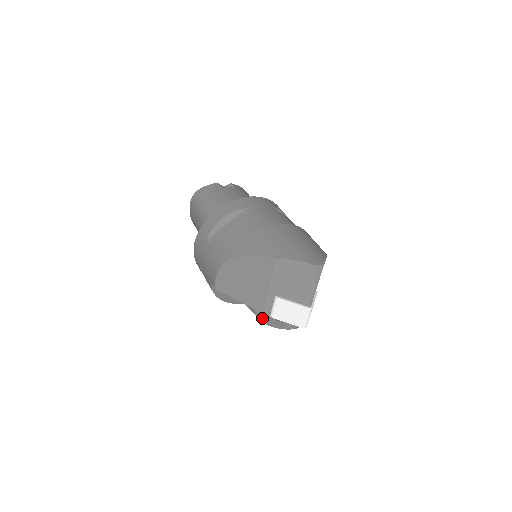
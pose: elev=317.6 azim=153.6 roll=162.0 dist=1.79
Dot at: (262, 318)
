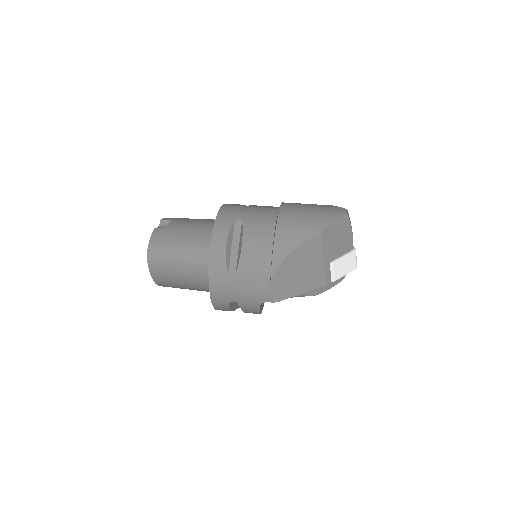
Dot at: (313, 293)
